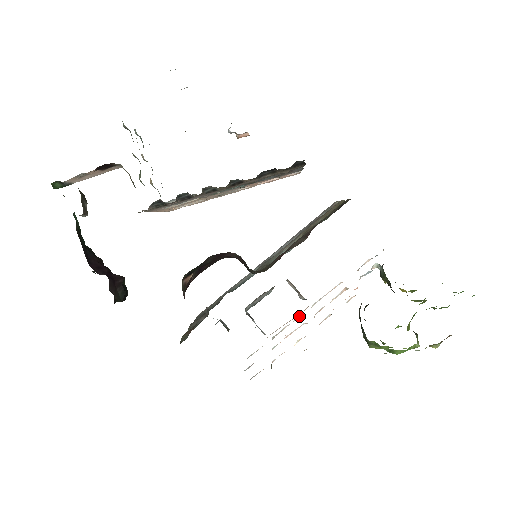
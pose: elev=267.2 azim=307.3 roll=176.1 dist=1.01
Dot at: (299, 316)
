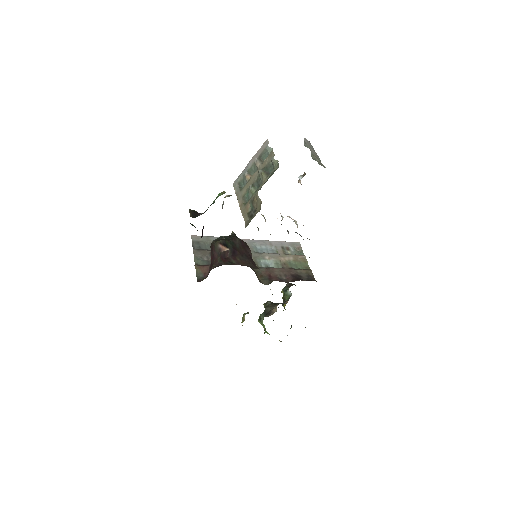
Dot at: occluded
